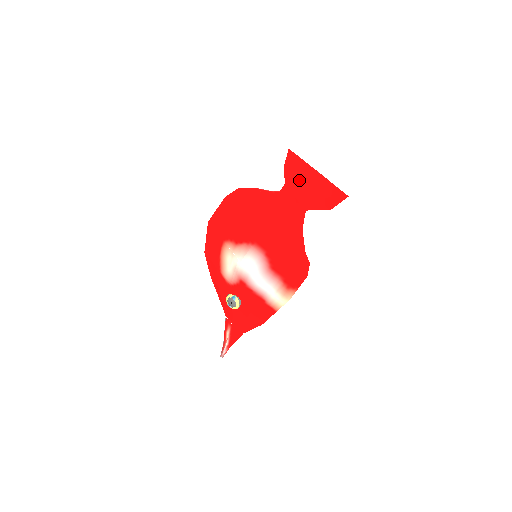
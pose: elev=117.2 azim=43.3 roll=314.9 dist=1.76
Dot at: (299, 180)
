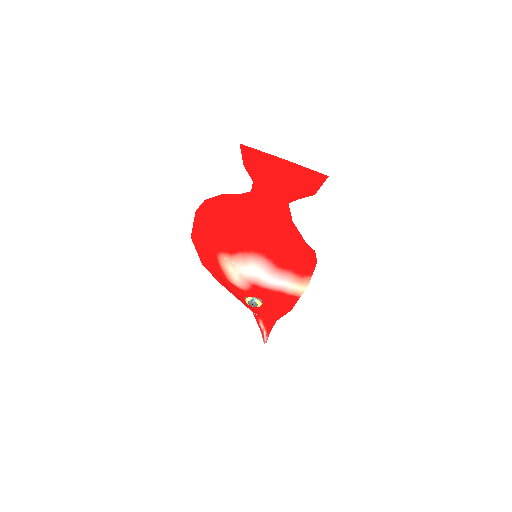
Dot at: (267, 174)
